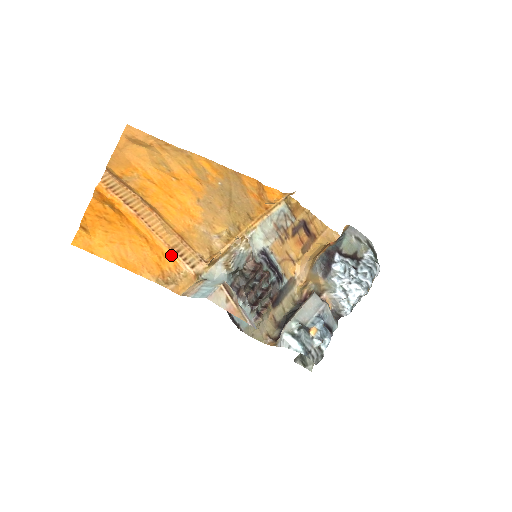
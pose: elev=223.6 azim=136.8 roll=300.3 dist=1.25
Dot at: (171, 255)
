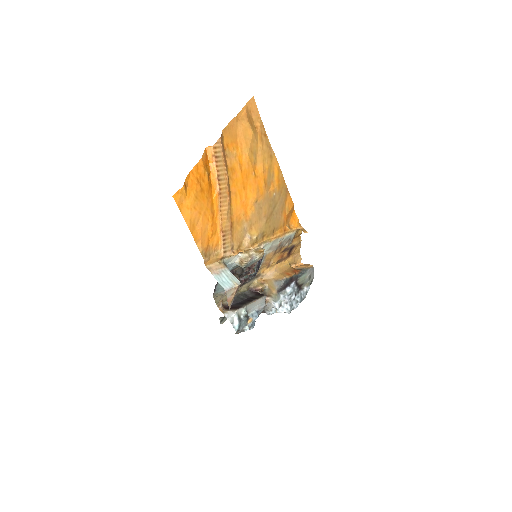
Dot at: (219, 236)
